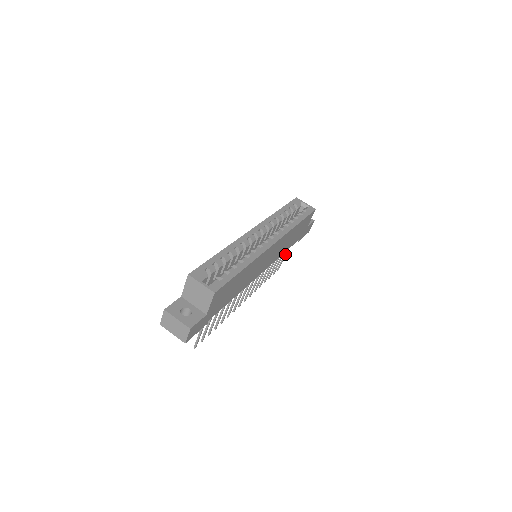
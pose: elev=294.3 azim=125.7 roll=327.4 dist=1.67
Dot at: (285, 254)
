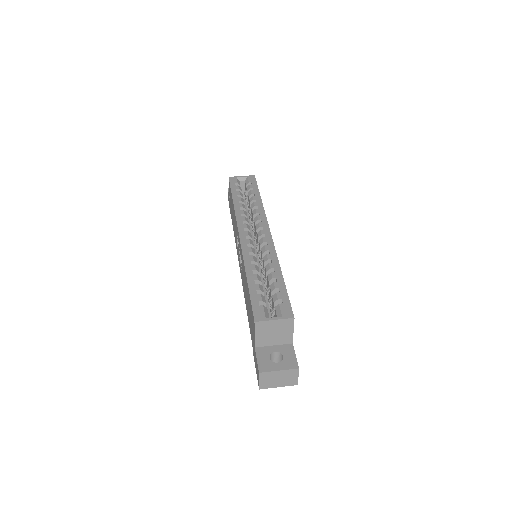
Dot at: occluded
